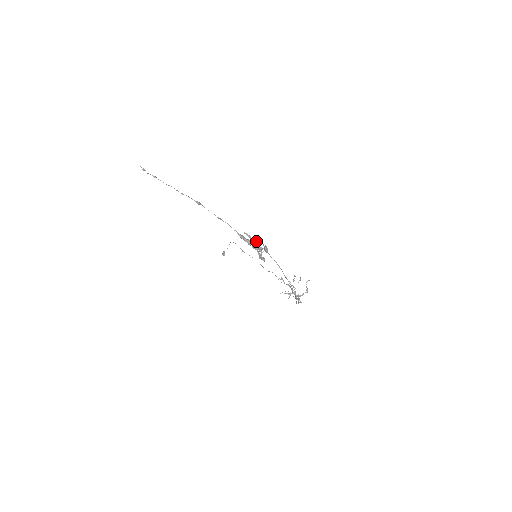
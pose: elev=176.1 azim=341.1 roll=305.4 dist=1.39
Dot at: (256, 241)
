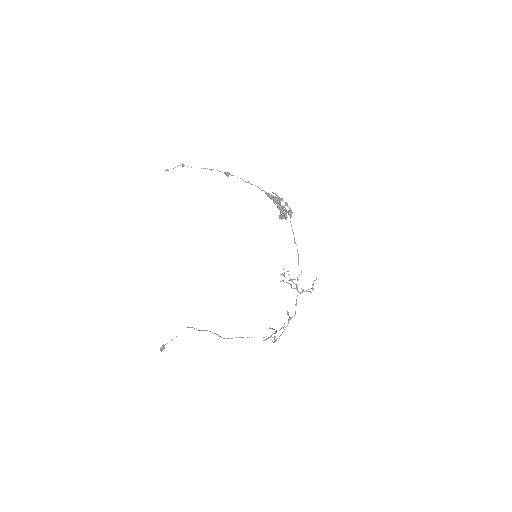
Dot at: (283, 201)
